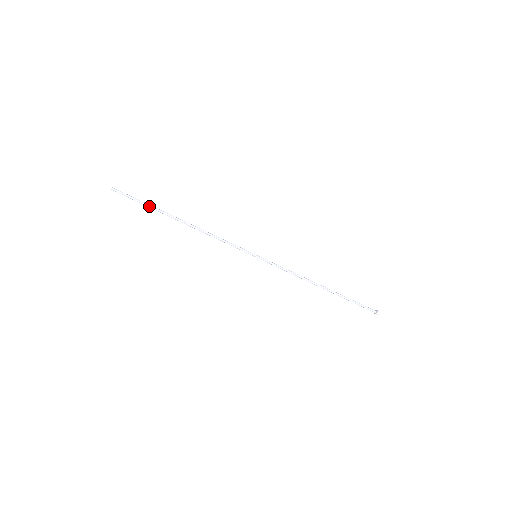
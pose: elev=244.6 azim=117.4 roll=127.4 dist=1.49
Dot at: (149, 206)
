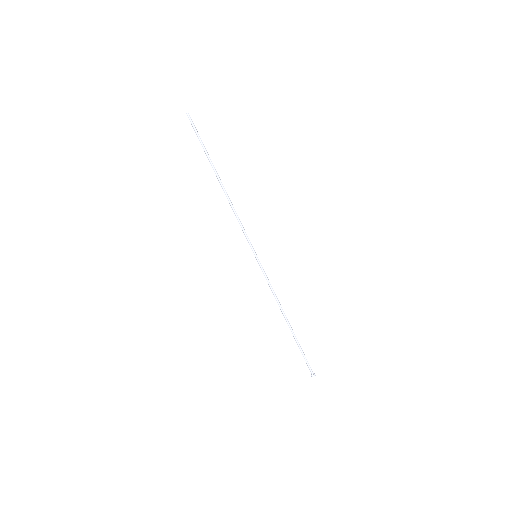
Dot at: (206, 150)
